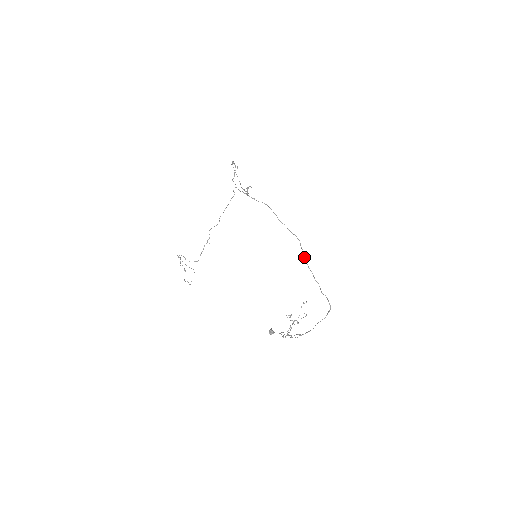
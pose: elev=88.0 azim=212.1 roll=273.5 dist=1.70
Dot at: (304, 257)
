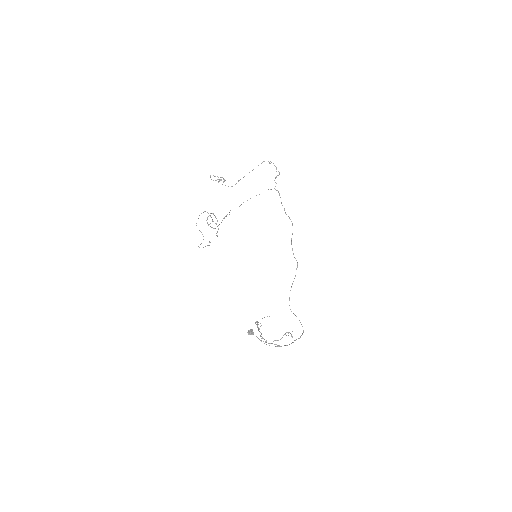
Dot at: occluded
